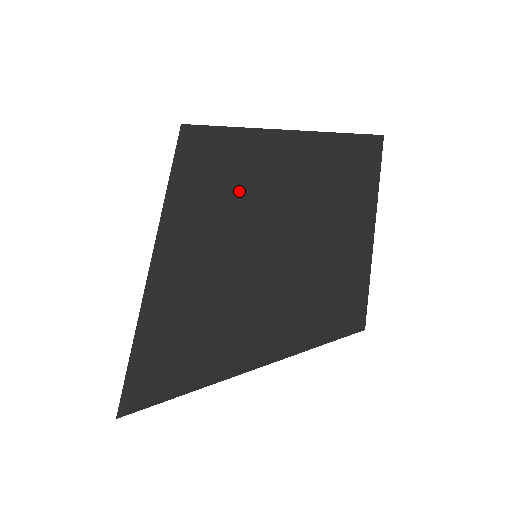
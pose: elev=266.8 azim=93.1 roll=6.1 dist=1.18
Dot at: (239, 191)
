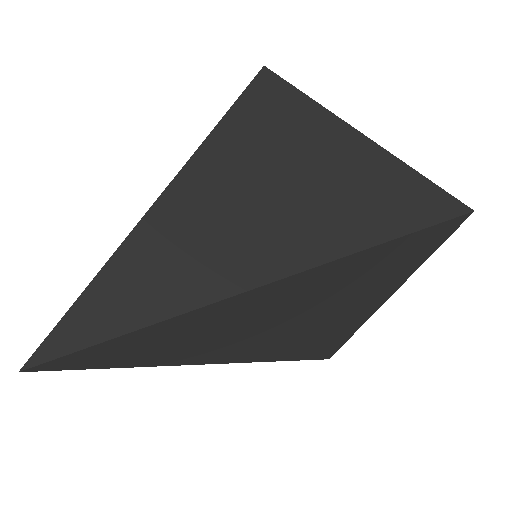
Dot at: (268, 195)
